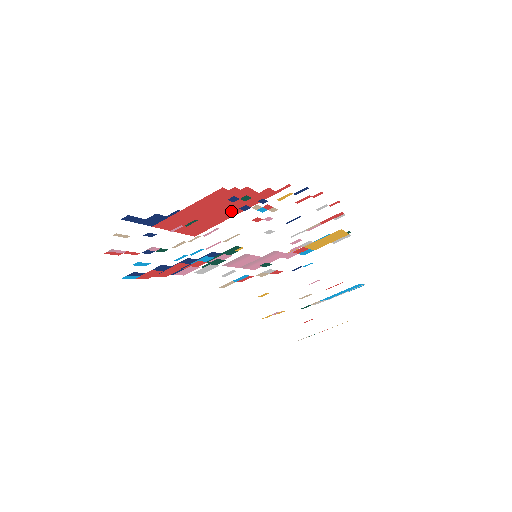
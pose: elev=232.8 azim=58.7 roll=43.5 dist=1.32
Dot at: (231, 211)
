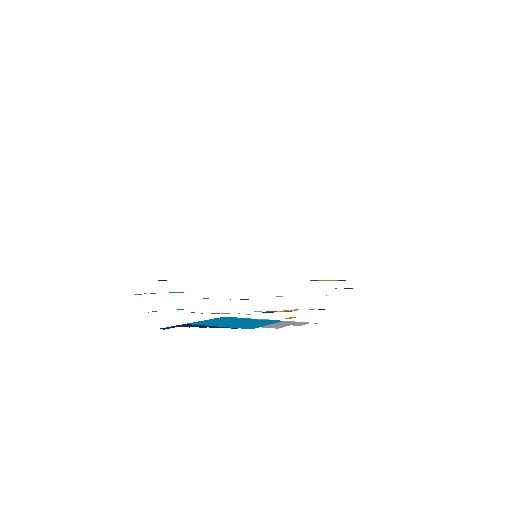
Dot at: occluded
